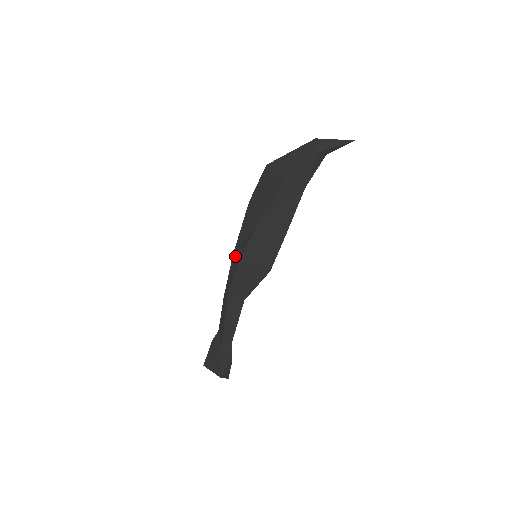
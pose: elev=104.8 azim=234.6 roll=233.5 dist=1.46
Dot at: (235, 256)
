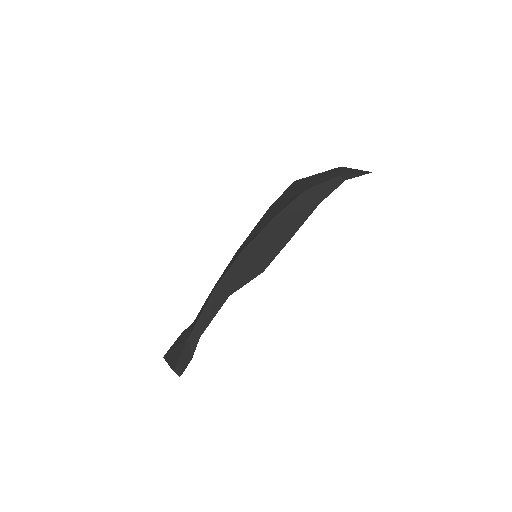
Dot at: (238, 251)
